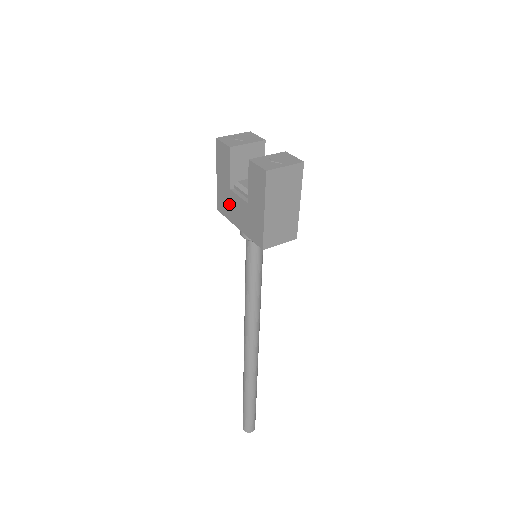
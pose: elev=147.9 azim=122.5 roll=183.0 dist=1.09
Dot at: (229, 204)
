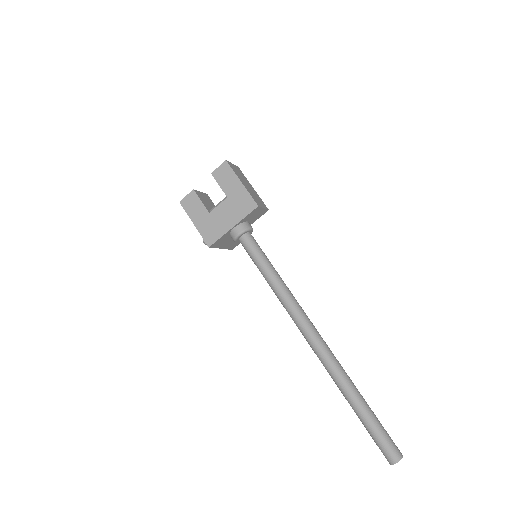
Dot at: (215, 224)
